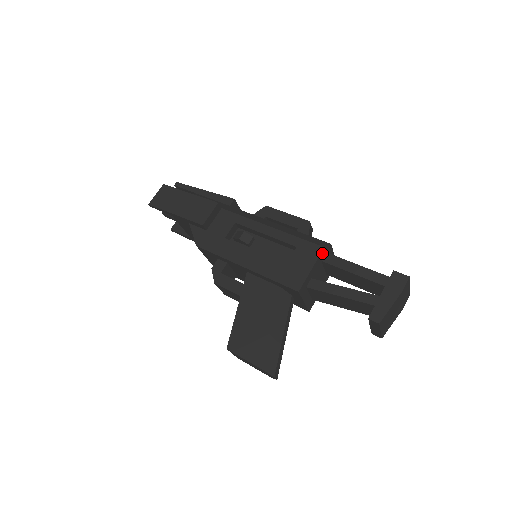
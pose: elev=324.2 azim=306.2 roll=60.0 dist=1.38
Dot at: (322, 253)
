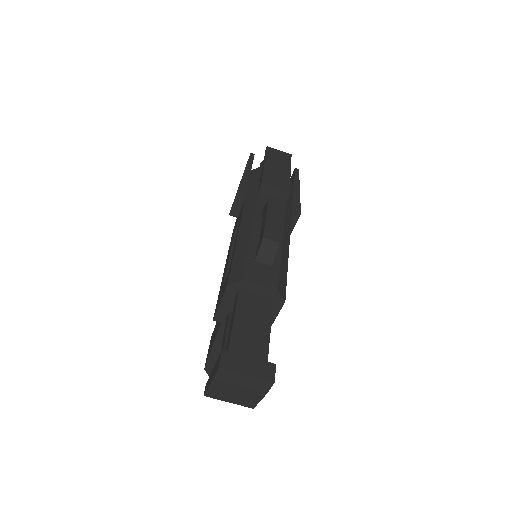
Dot at: (230, 289)
